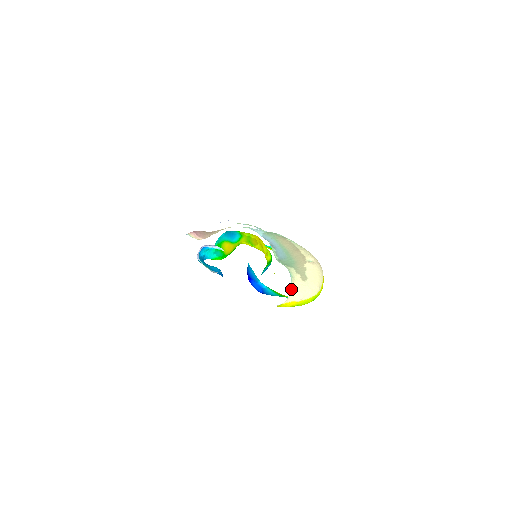
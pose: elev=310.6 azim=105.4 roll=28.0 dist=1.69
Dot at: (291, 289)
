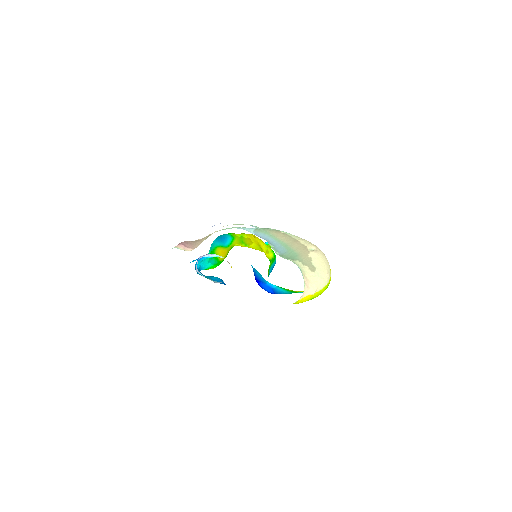
Dot at: (304, 283)
